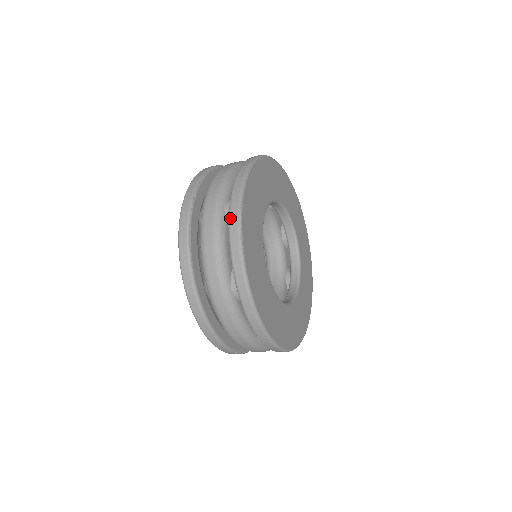
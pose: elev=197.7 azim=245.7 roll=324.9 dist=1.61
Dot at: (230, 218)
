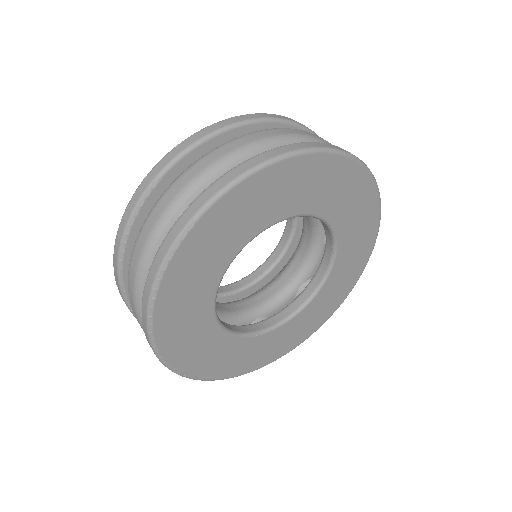
Dot at: occluded
